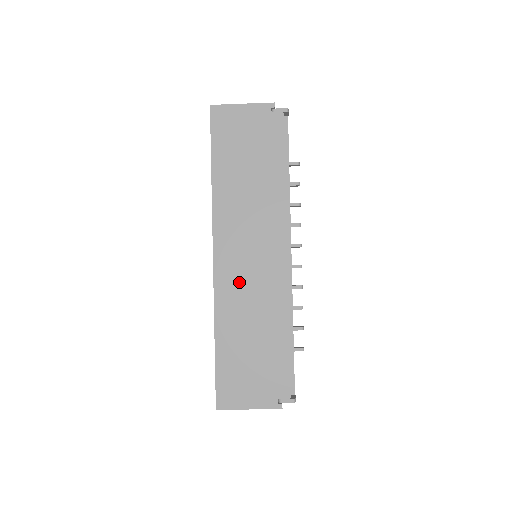
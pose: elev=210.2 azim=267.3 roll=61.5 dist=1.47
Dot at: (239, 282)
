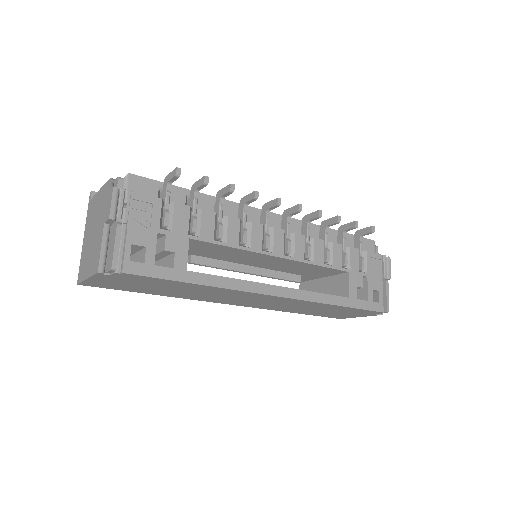
Dot at: occluded
